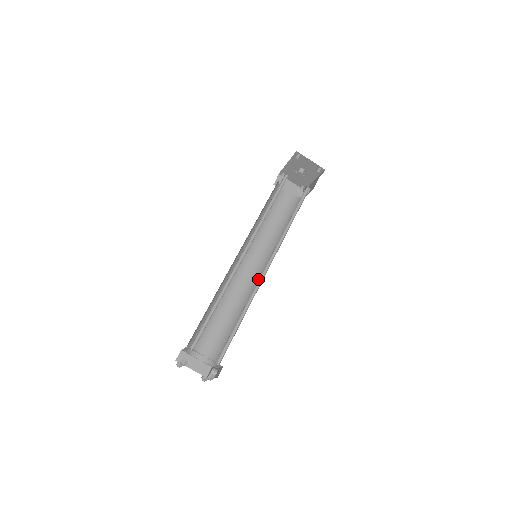
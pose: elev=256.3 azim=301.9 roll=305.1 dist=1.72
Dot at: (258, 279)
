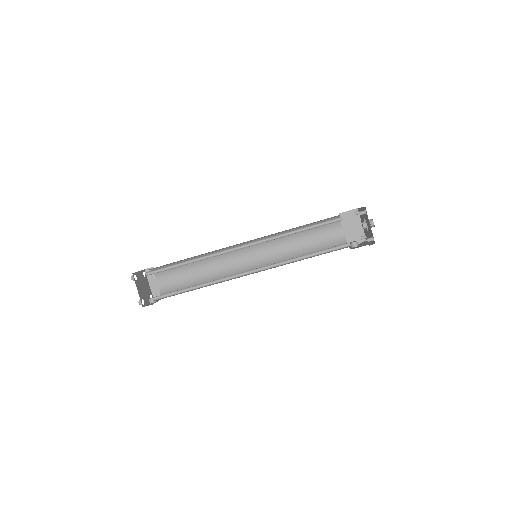
Dot at: occluded
